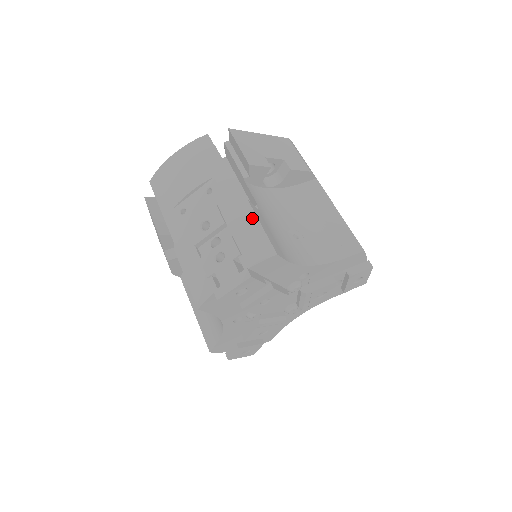
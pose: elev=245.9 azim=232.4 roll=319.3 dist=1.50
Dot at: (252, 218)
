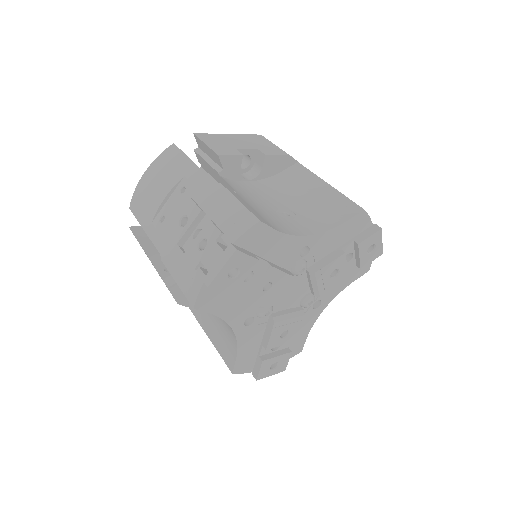
Dot at: (228, 197)
